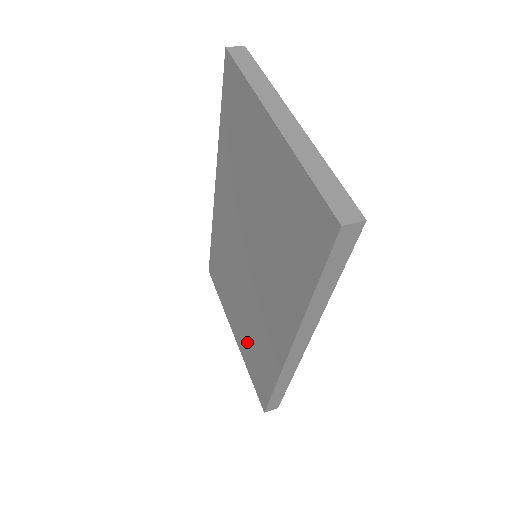
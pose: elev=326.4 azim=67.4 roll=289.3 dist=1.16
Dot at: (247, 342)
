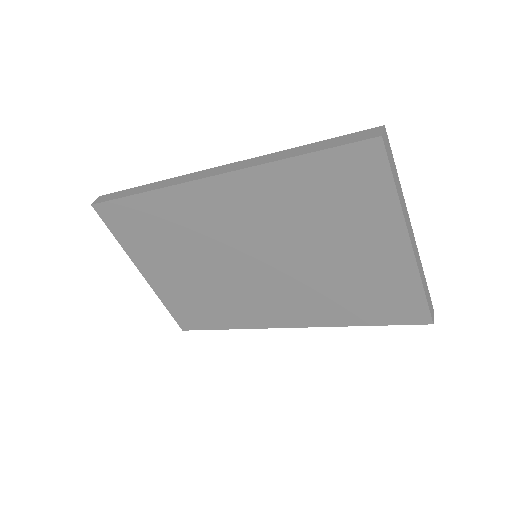
Dot at: (184, 292)
